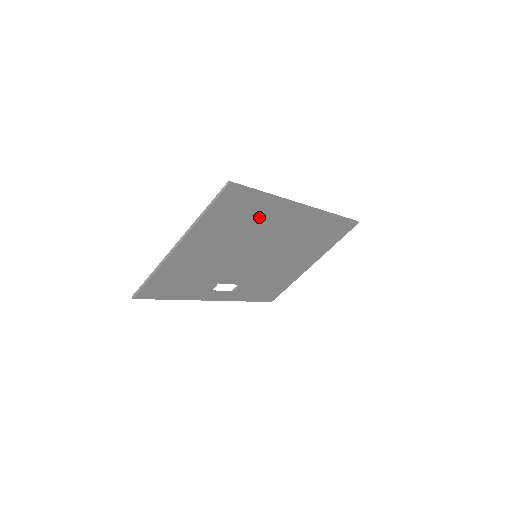
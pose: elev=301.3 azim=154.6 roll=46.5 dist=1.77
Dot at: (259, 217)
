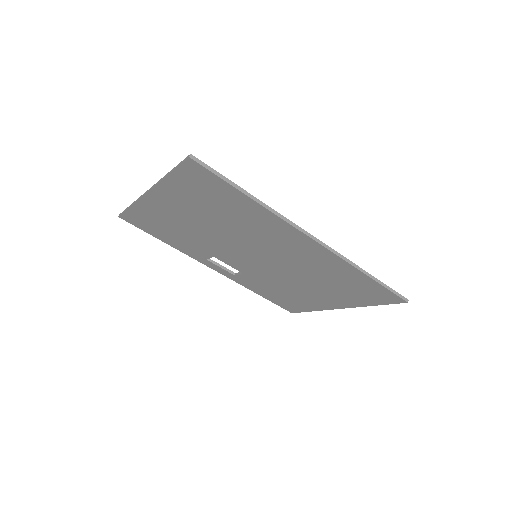
Dot at: (245, 216)
